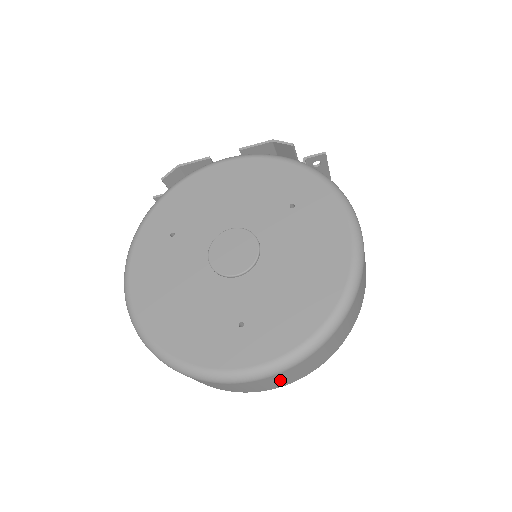
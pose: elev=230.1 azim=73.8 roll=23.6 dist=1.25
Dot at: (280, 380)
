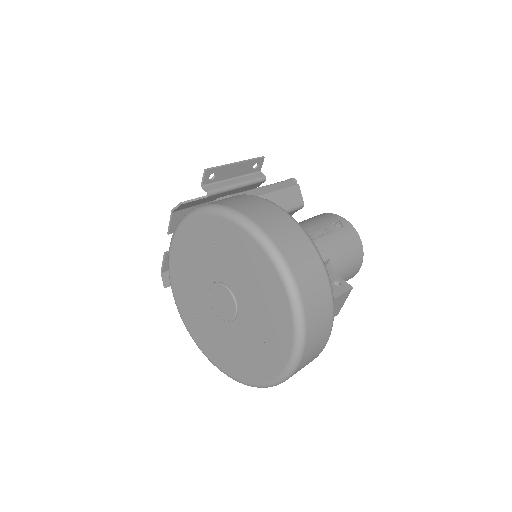
Dot at: (316, 343)
